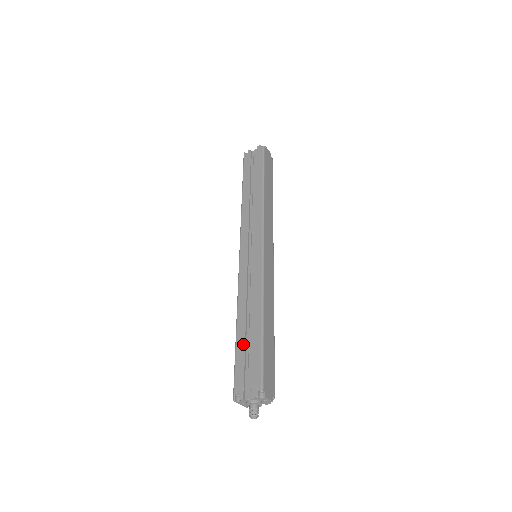
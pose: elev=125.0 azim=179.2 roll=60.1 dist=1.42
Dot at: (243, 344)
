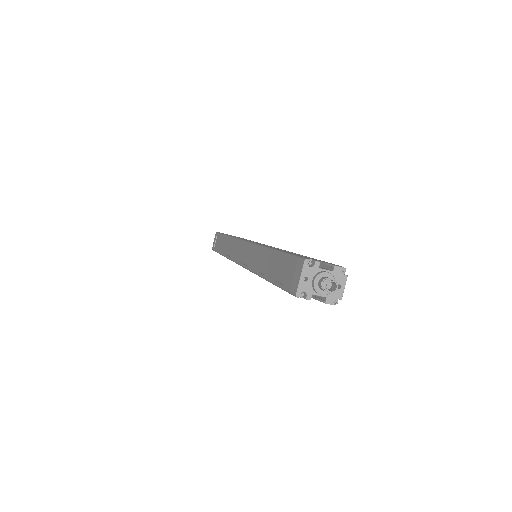
Dot at: (292, 253)
